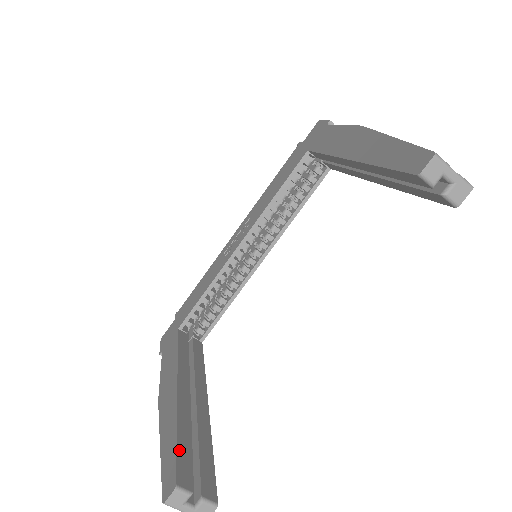
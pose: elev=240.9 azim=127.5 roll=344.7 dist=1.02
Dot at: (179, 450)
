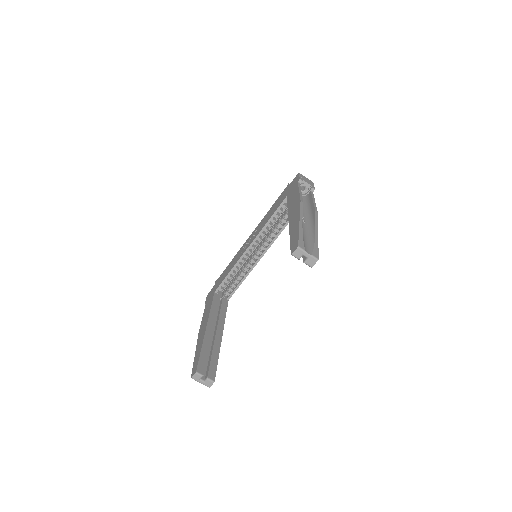
Dot at: (201, 357)
